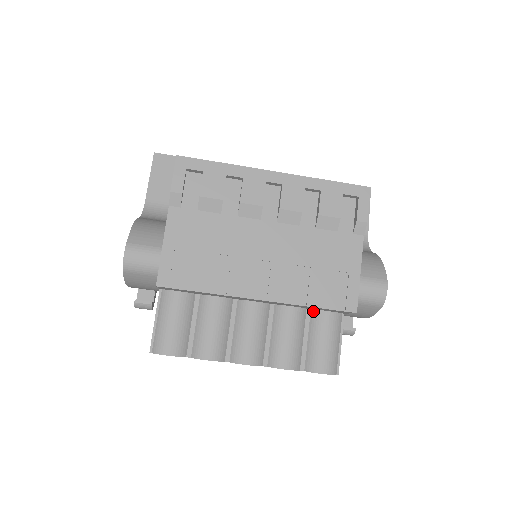
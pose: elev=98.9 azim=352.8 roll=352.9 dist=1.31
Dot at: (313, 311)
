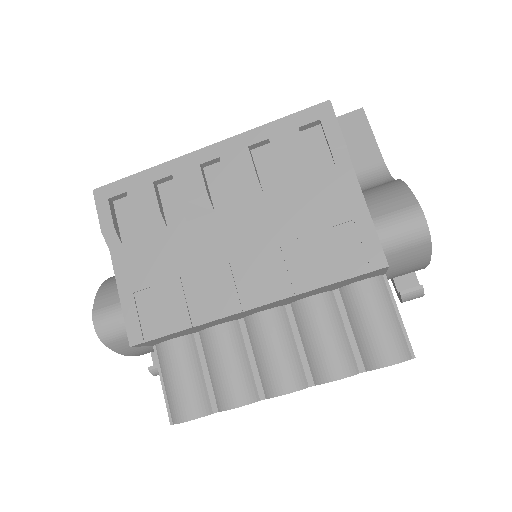
Dot at: (342, 290)
